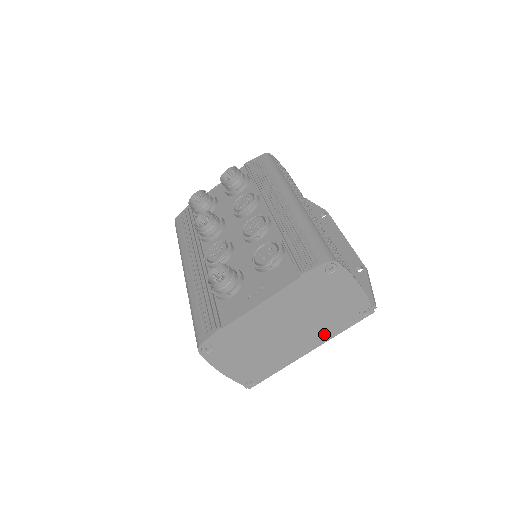
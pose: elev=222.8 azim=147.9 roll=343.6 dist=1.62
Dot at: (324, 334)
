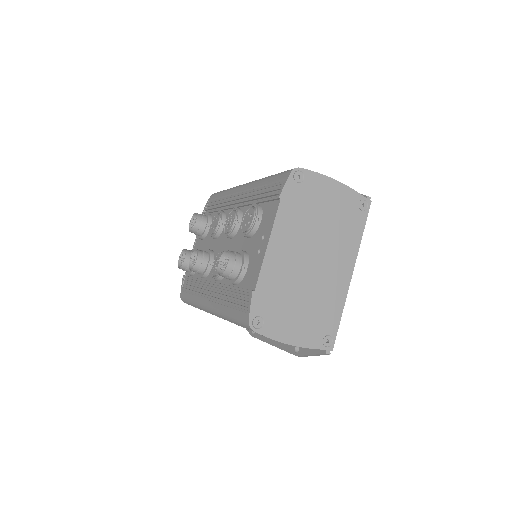
Dot at: (348, 248)
